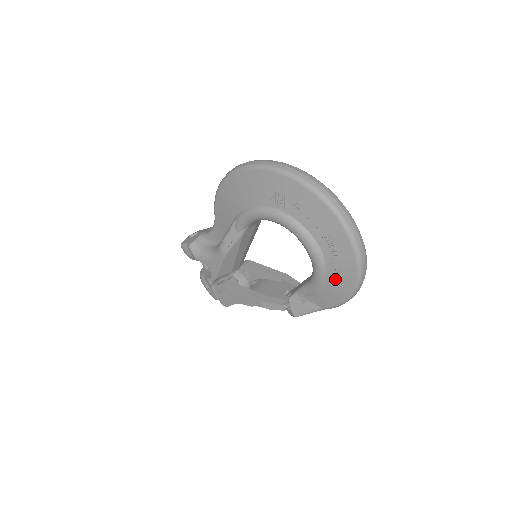
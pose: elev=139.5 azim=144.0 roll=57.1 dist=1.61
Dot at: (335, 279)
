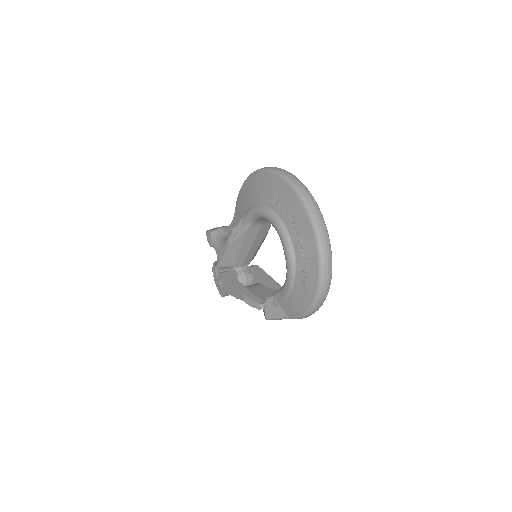
Dot at: (300, 287)
